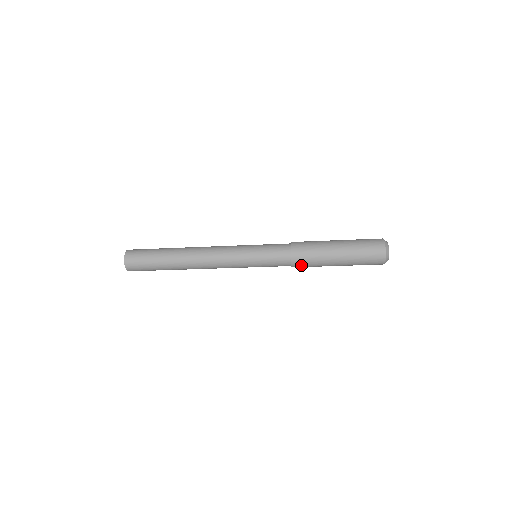
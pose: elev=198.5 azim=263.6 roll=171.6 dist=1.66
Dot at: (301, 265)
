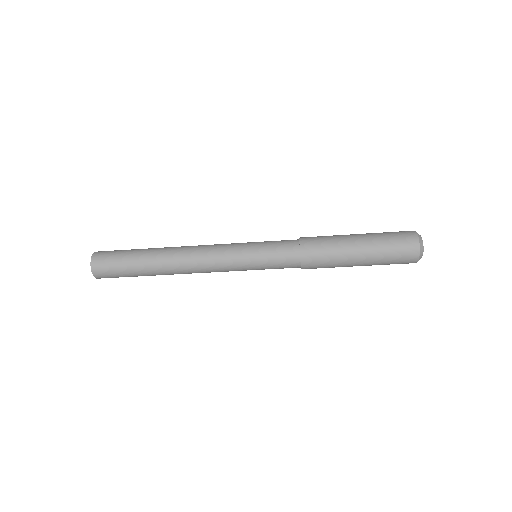
Dot at: (313, 268)
